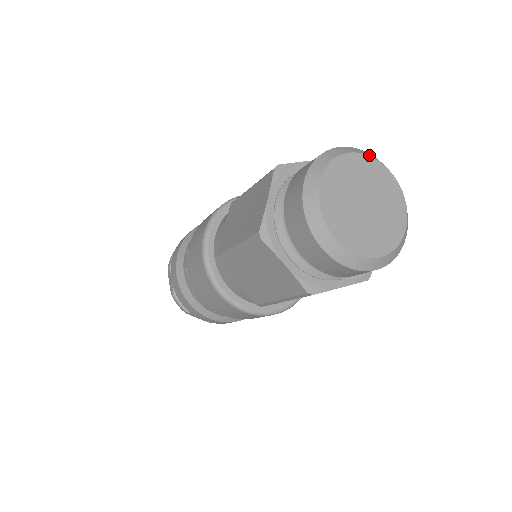
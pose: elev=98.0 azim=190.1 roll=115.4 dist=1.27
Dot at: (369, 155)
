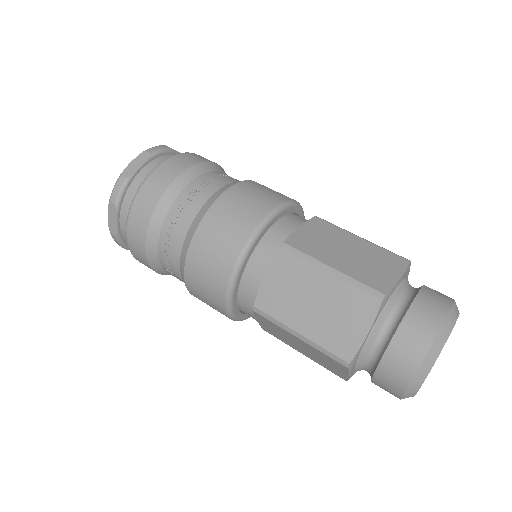
Dot at: occluded
